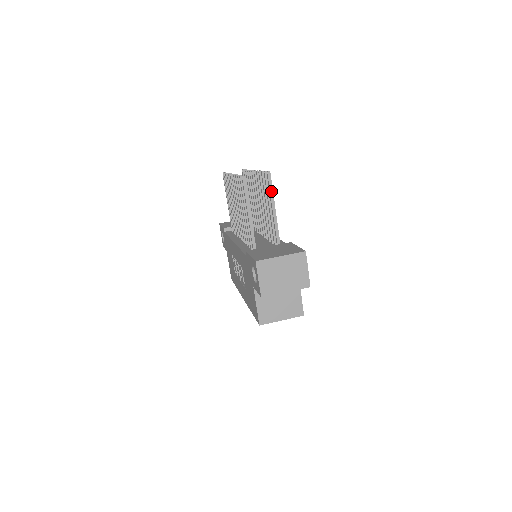
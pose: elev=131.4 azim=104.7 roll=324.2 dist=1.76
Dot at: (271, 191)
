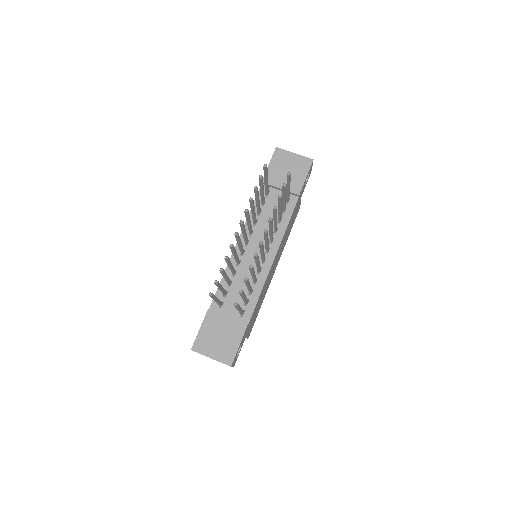
Dot at: (237, 308)
